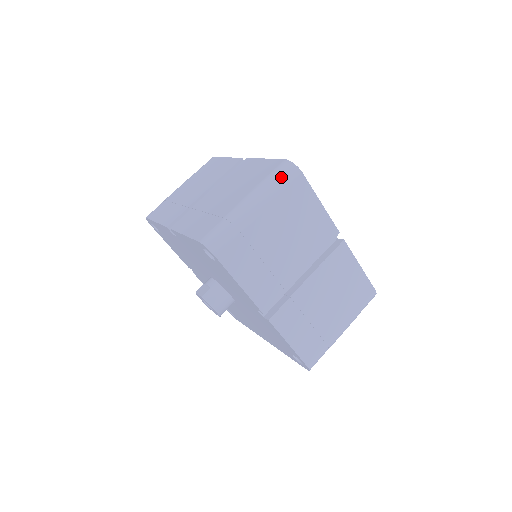
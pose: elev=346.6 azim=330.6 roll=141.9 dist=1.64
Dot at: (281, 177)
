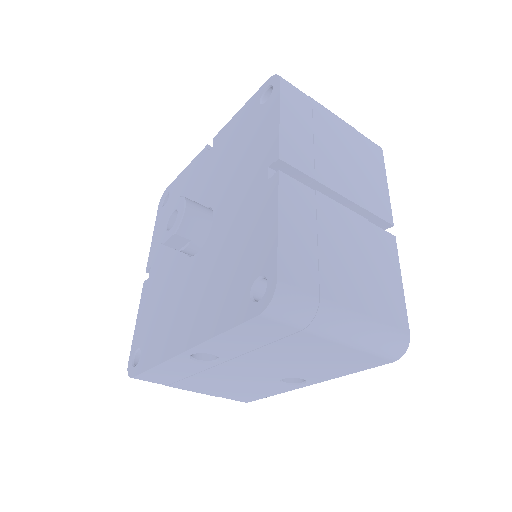
Dot at: occluded
